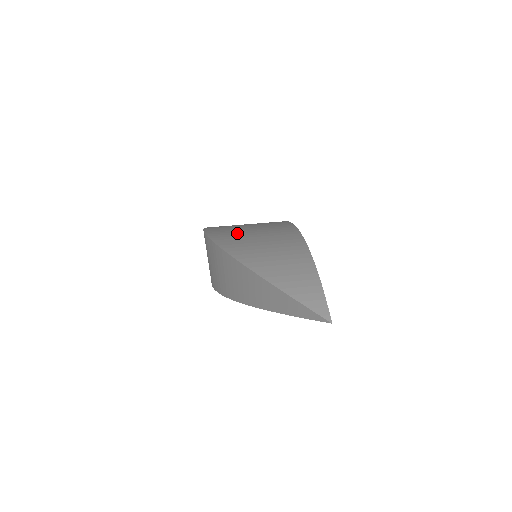
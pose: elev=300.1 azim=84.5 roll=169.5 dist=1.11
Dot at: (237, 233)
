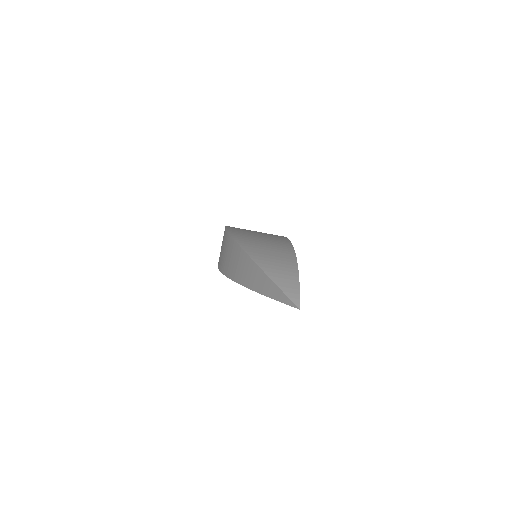
Dot at: (250, 237)
